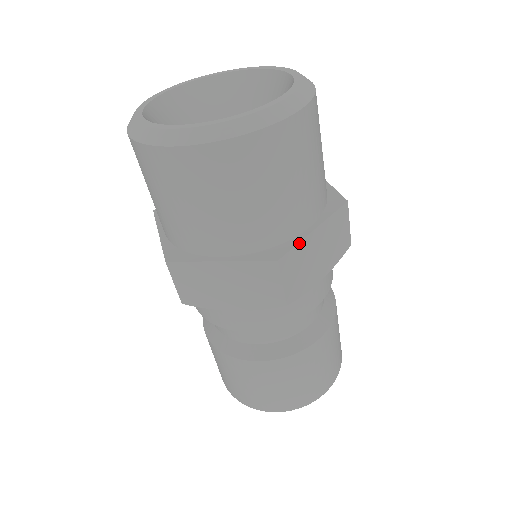
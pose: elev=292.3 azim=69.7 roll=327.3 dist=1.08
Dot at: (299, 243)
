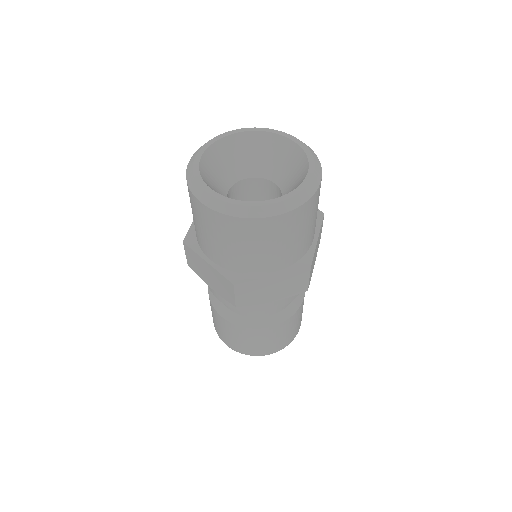
Dot at: occluded
